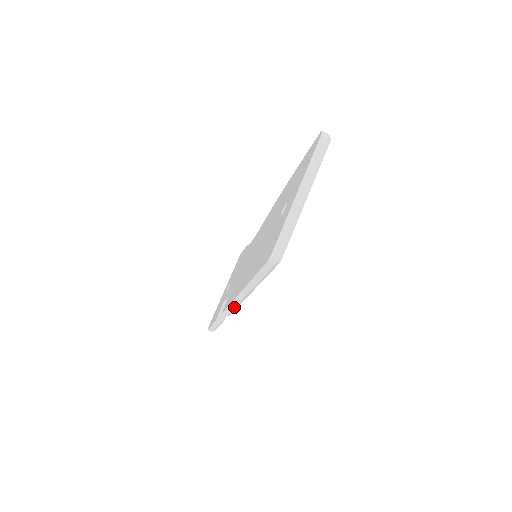
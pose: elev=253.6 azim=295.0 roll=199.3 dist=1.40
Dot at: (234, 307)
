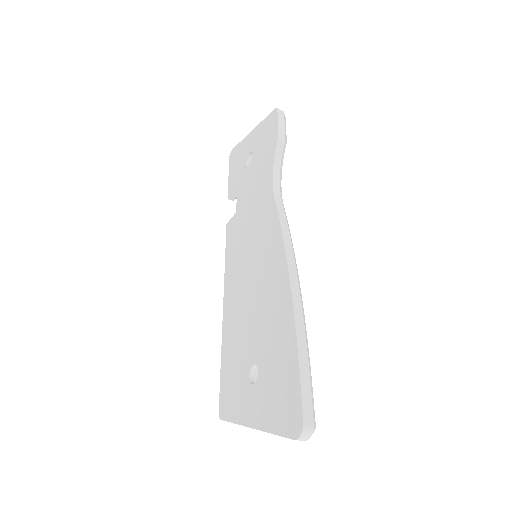
Dot at: occluded
